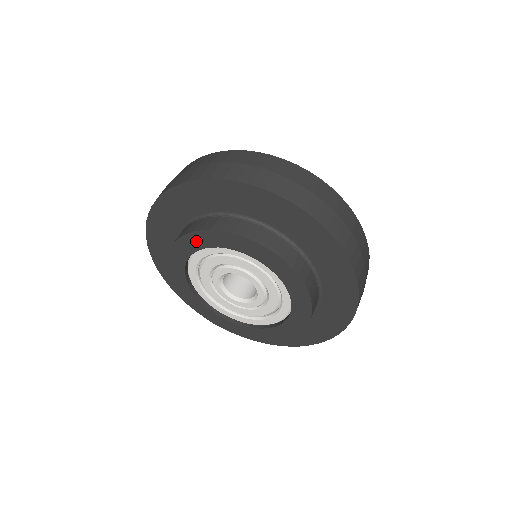
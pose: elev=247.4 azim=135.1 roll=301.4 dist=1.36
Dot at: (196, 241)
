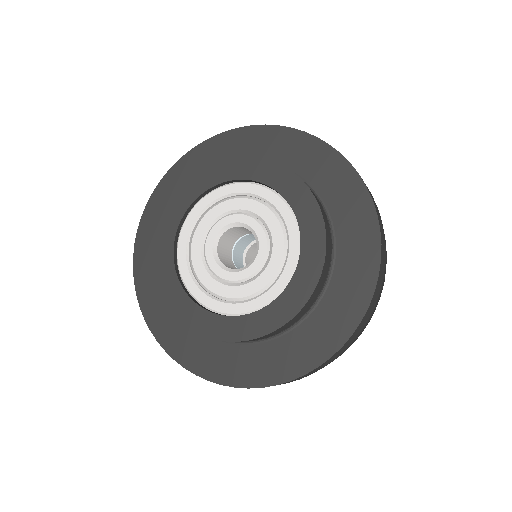
Dot at: (253, 169)
